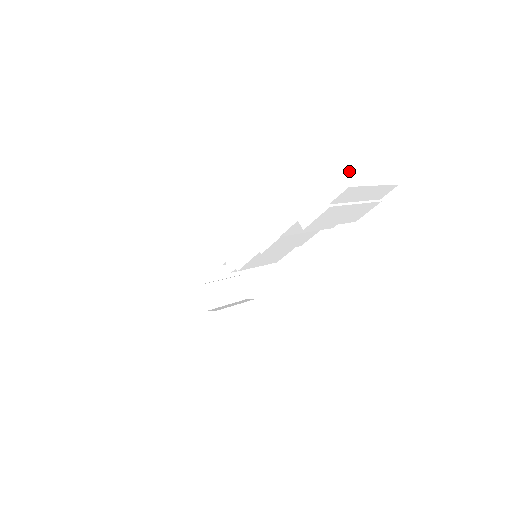
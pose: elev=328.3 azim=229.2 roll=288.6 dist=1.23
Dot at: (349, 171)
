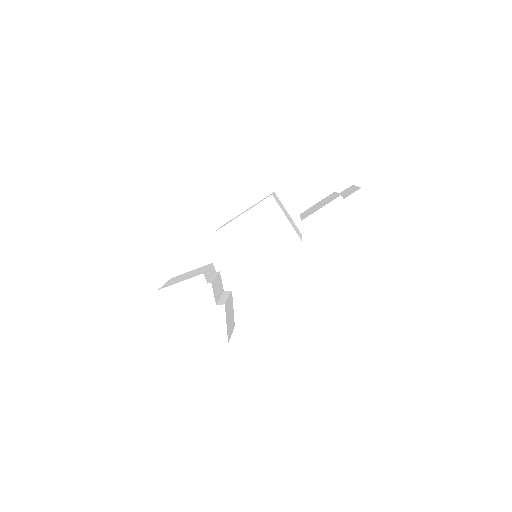
Dot at: occluded
